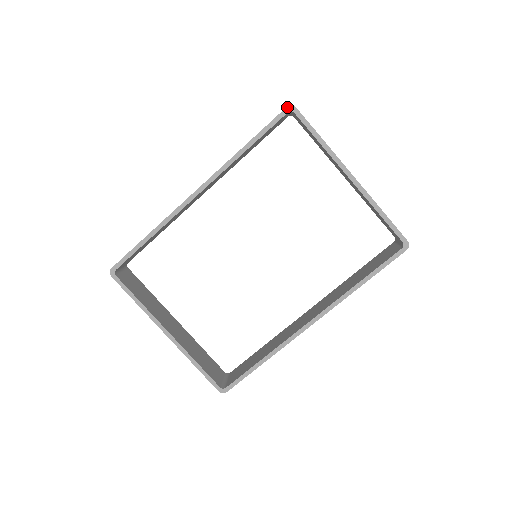
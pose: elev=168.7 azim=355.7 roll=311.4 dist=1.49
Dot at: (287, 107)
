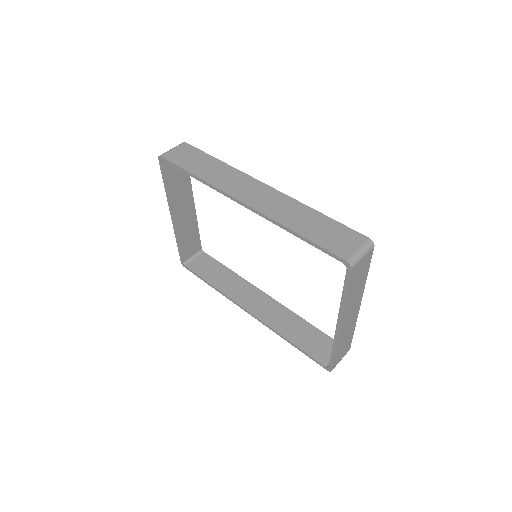
Dot at: (346, 261)
